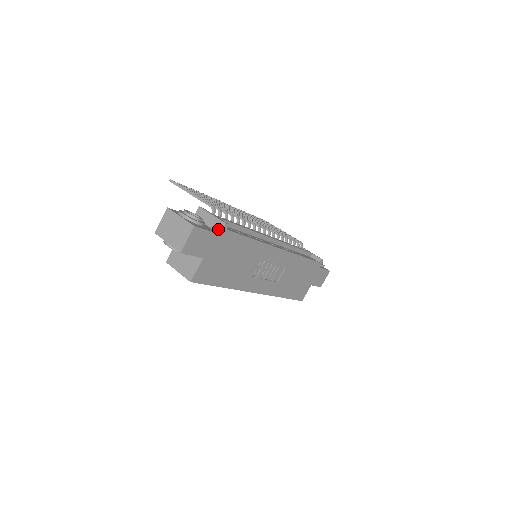
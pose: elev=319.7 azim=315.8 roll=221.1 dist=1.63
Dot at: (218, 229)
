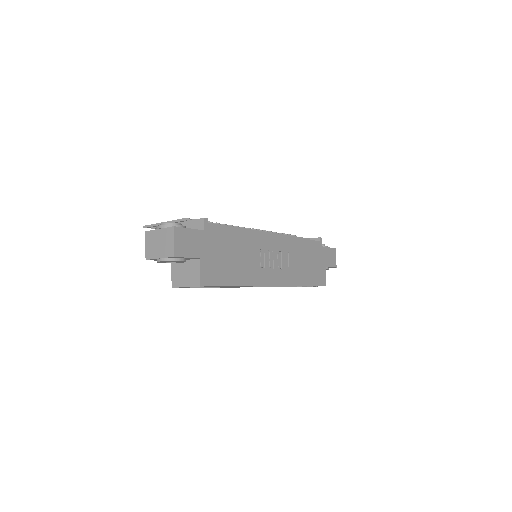
Dot at: (200, 227)
